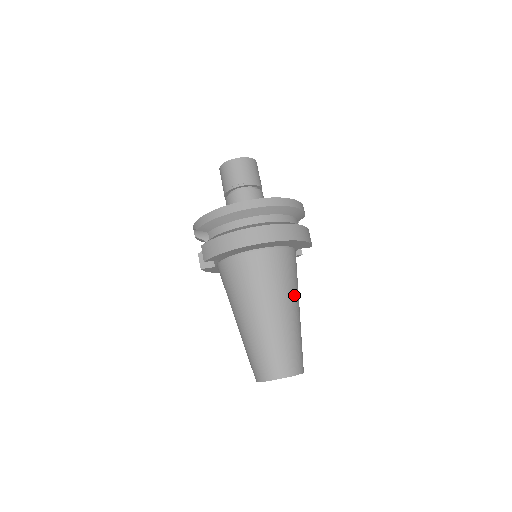
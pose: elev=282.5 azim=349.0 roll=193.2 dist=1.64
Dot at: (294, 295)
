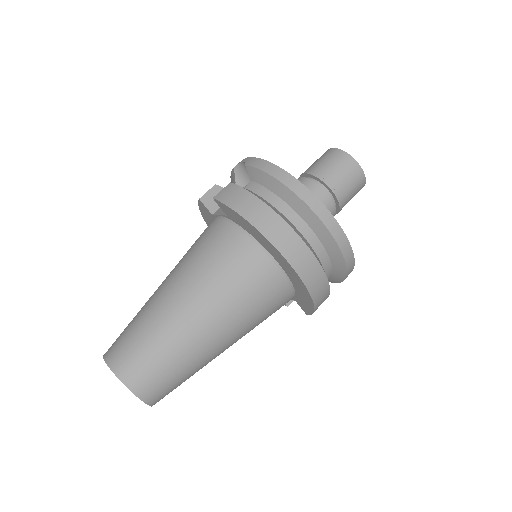
Dot at: (241, 334)
